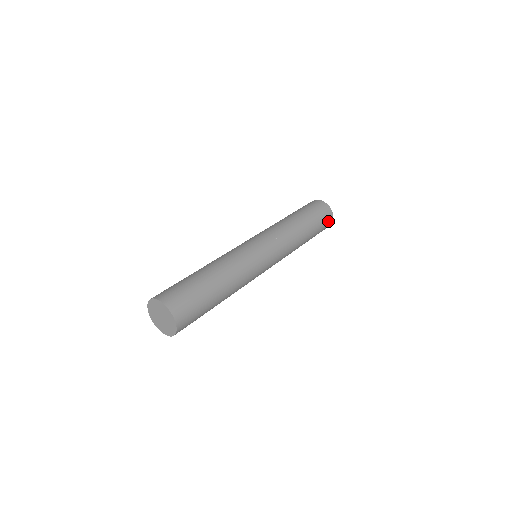
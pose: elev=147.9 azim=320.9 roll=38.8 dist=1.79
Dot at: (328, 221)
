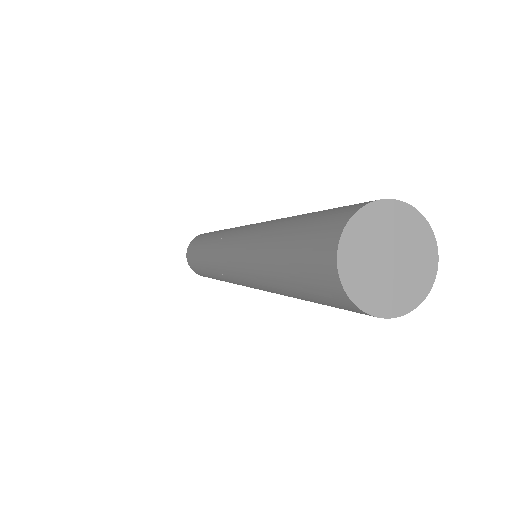
Dot at: occluded
